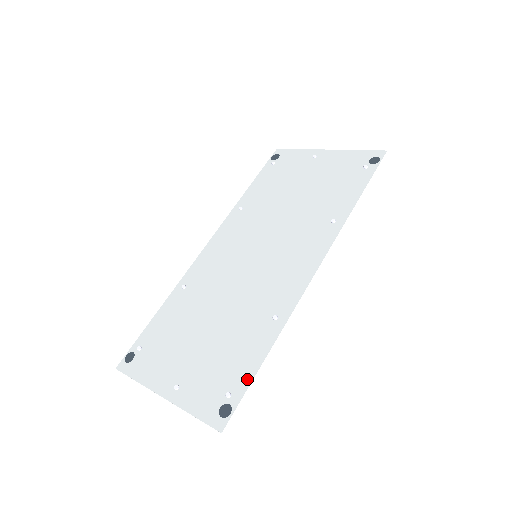
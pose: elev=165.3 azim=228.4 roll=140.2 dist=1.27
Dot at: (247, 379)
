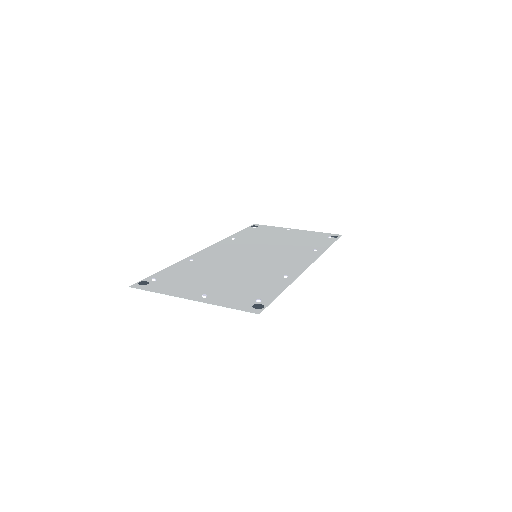
Dot at: (272, 296)
